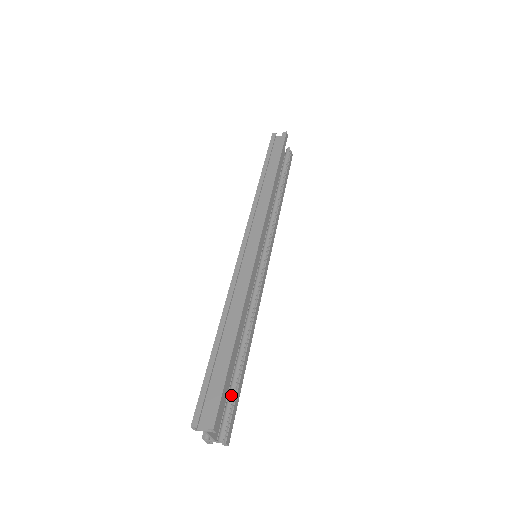
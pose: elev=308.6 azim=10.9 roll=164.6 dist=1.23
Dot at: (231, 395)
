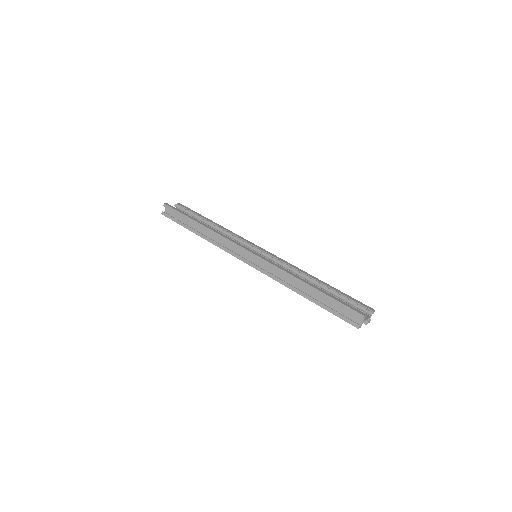
Dot at: (346, 300)
